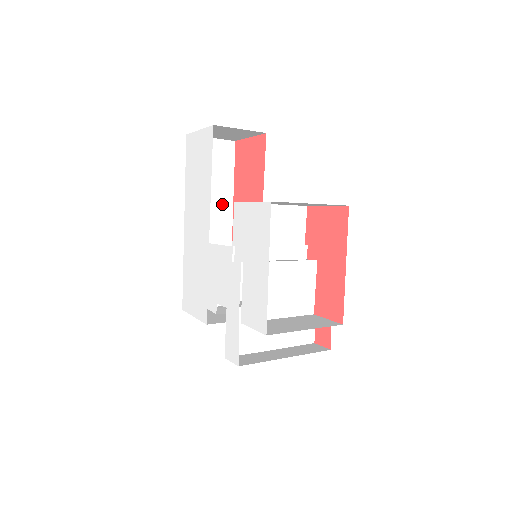
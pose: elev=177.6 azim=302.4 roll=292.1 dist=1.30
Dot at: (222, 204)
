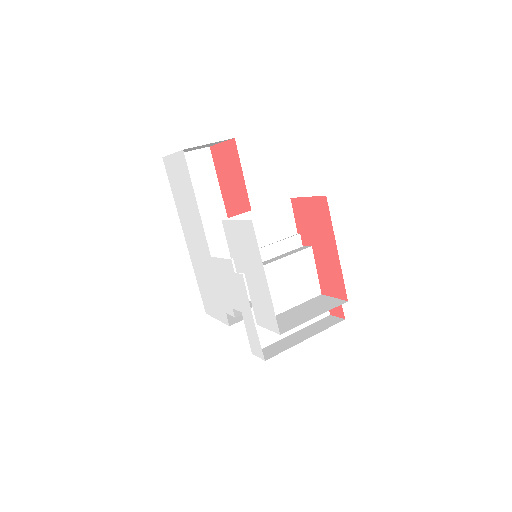
Dot at: (214, 209)
